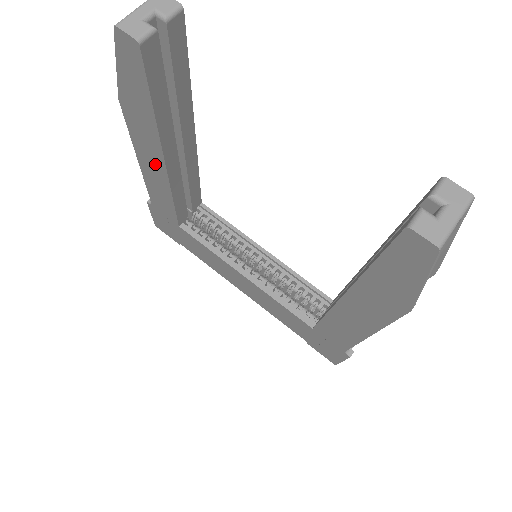
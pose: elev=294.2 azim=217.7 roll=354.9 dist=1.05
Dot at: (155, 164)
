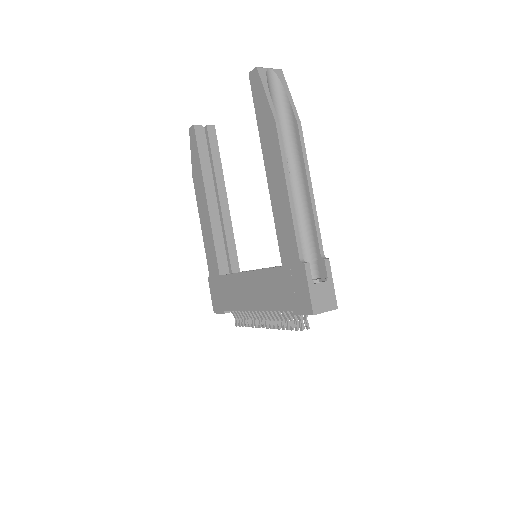
Dot at: (205, 211)
